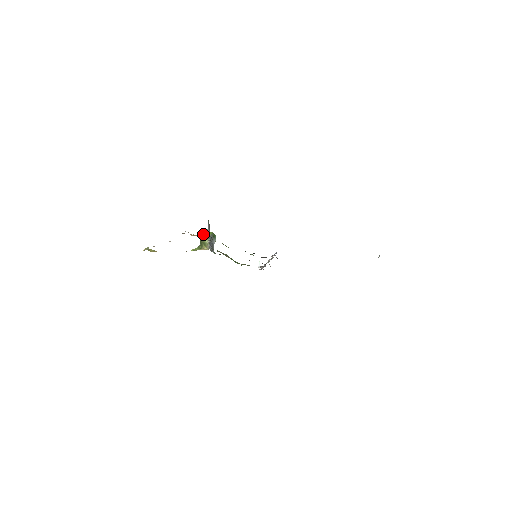
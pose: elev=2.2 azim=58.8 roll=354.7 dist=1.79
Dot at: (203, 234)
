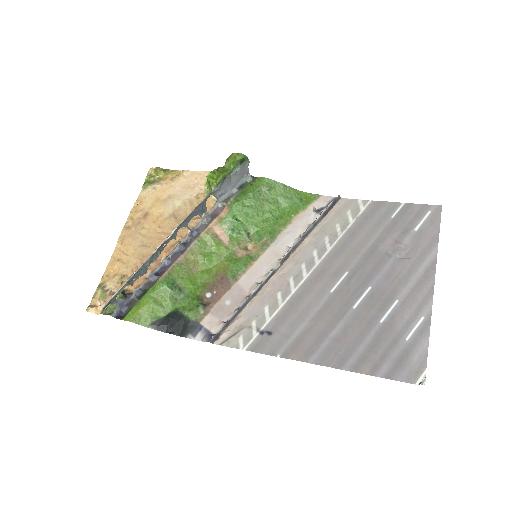
Dot at: (207, 180)
